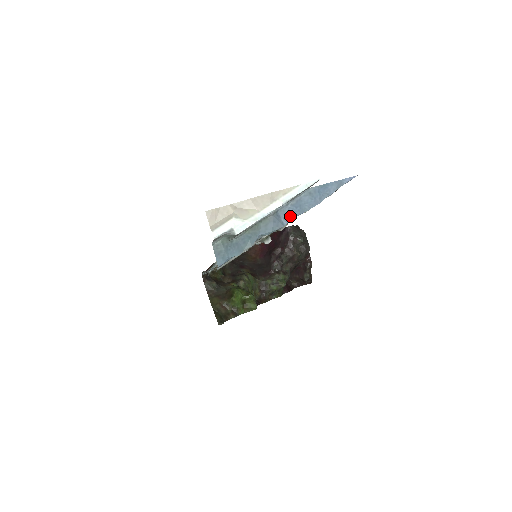
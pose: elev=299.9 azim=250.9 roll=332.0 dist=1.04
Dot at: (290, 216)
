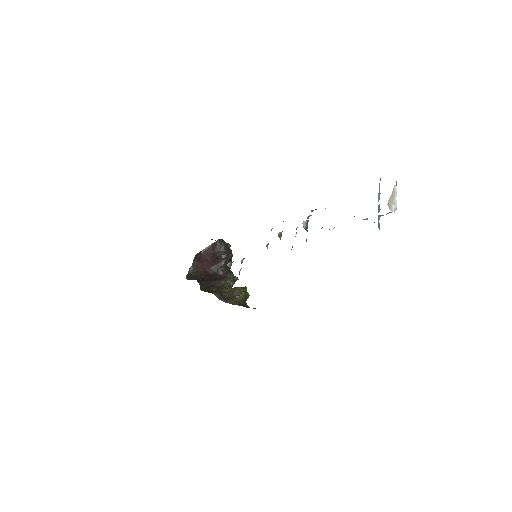
Dot at: occluded
